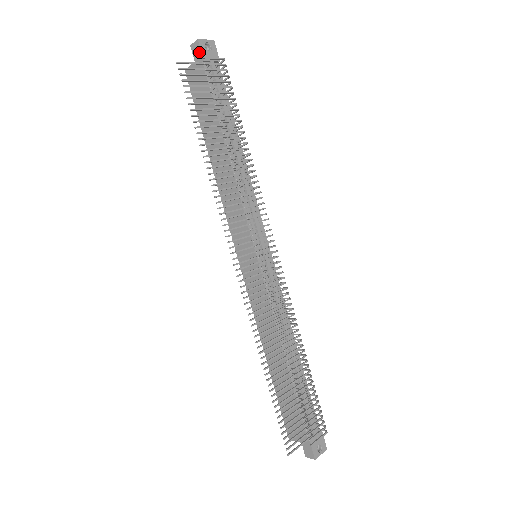
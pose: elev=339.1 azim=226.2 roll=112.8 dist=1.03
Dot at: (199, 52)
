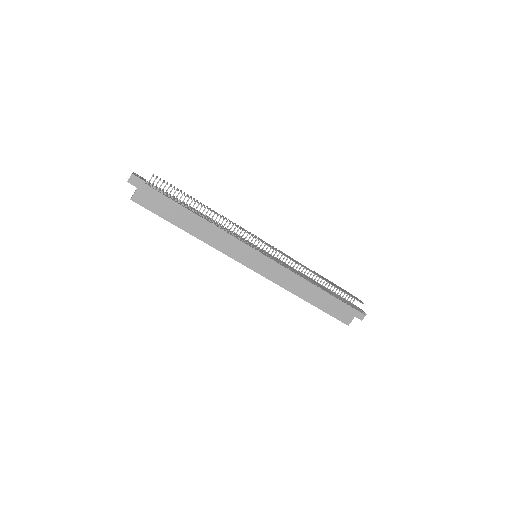
Dot at: (138, 180)
